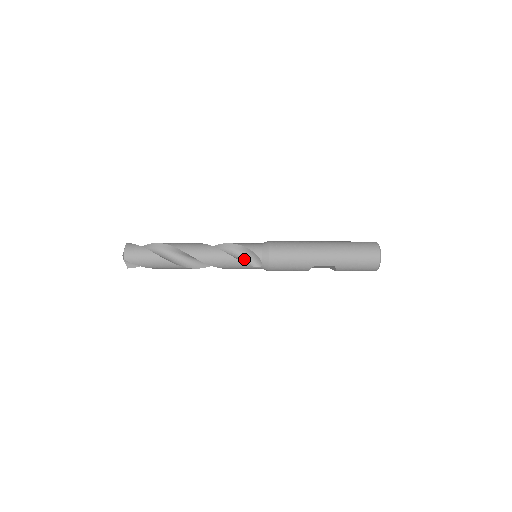
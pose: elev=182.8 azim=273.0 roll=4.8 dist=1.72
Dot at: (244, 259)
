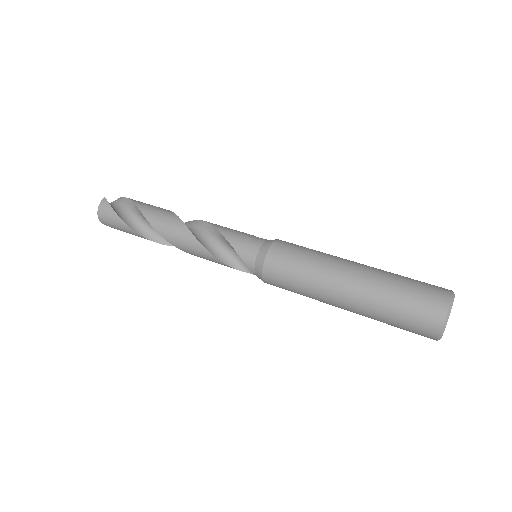
Dot at: (236, 260)
